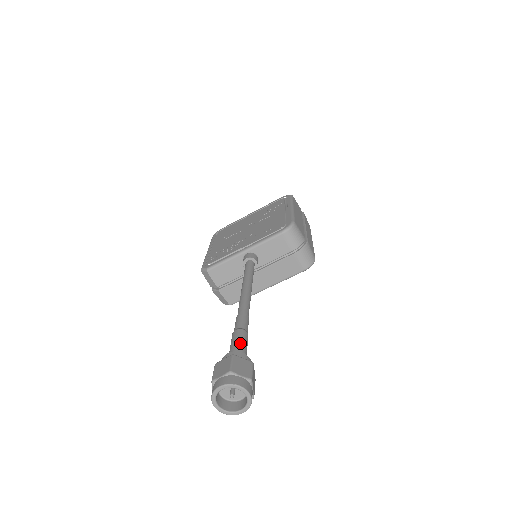
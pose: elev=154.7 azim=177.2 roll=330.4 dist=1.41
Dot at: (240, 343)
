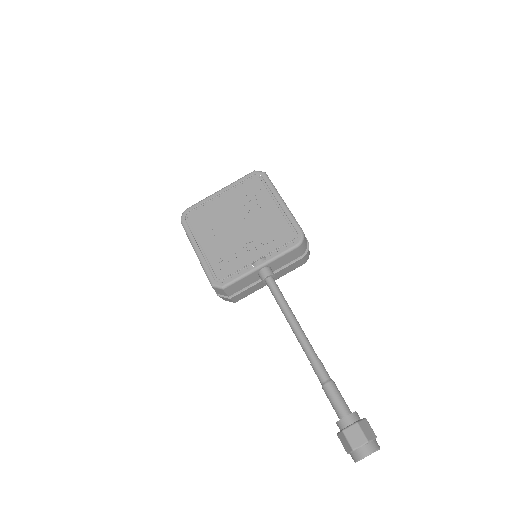
Dot at: (341, 399)
